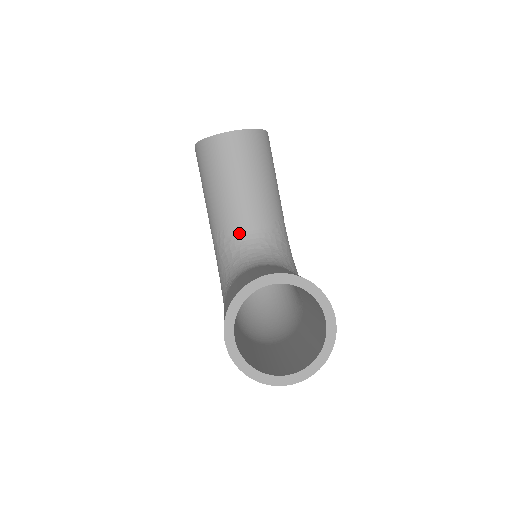
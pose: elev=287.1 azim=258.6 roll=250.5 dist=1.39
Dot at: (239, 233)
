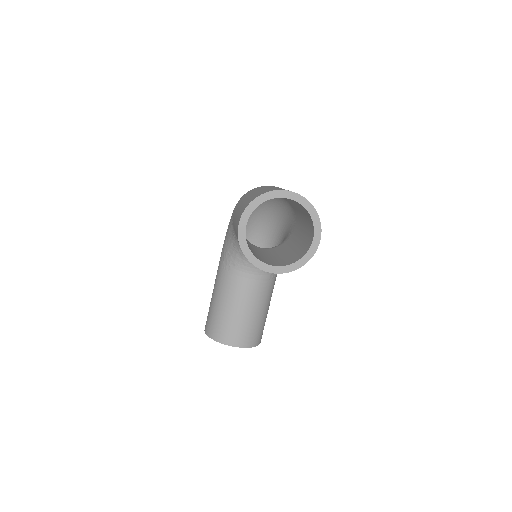
Dot at: occluded
